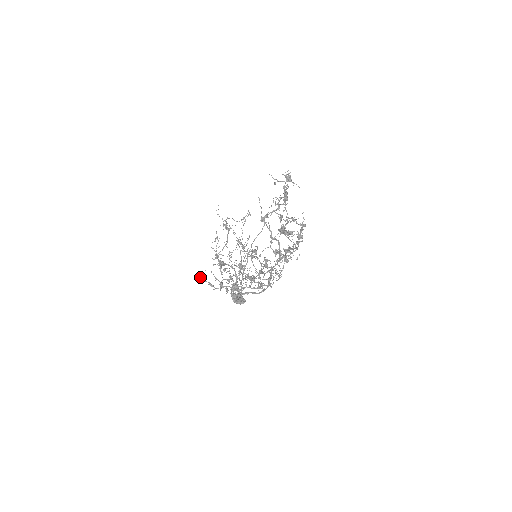
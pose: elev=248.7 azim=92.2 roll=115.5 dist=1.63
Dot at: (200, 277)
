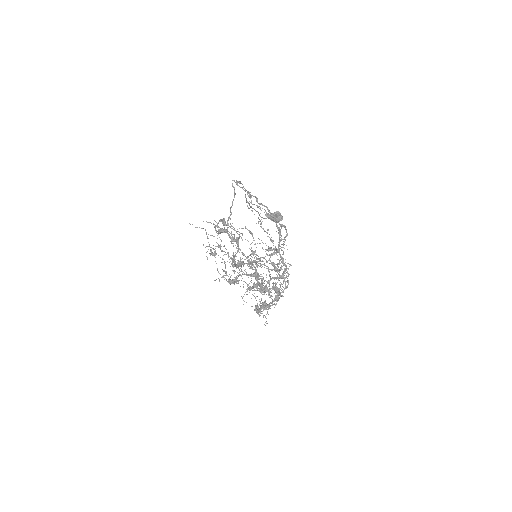
Dot at: occluded
